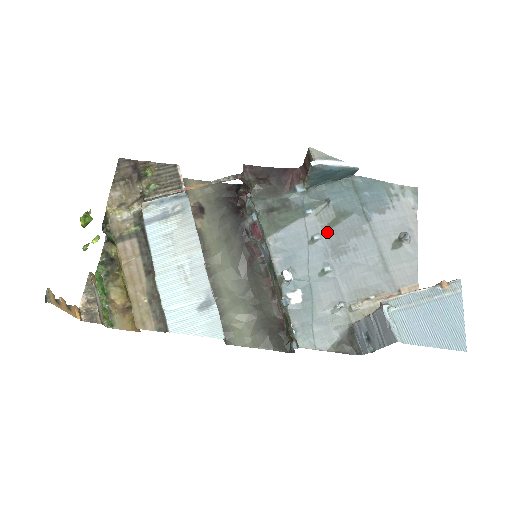
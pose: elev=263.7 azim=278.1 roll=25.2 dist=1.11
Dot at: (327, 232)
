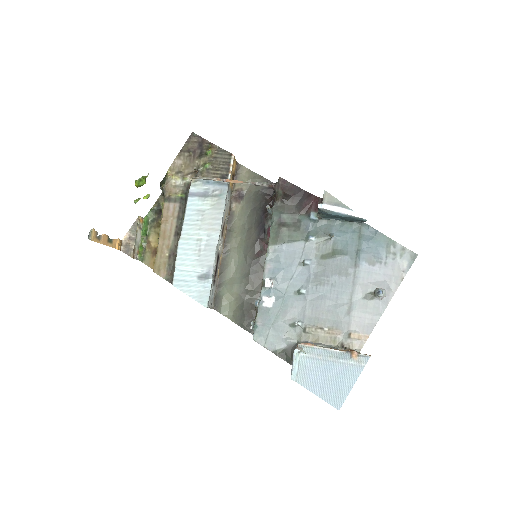
Dot at: (318, 261)
